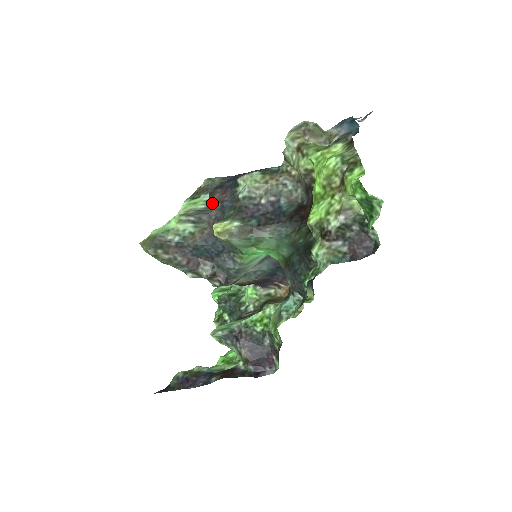
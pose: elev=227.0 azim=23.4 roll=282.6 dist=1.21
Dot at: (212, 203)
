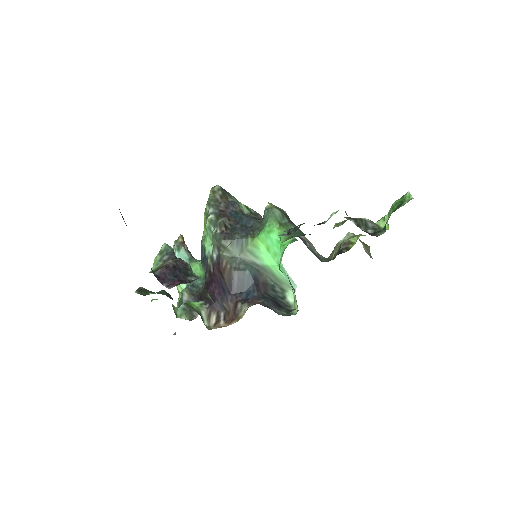
Dot at: occluded
